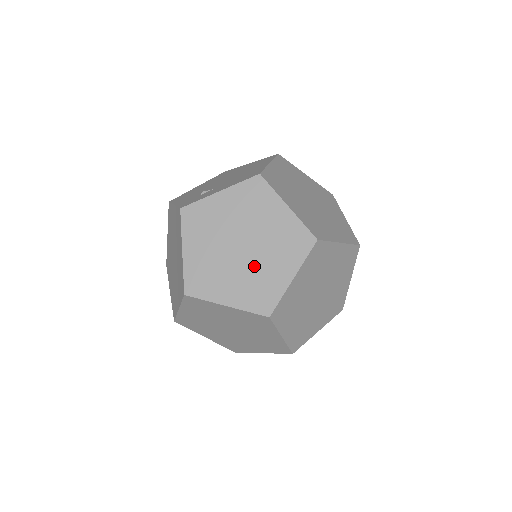
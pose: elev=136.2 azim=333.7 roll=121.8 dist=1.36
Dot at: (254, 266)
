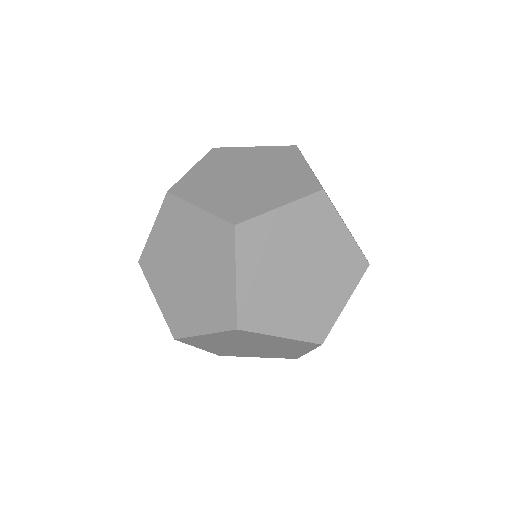
Dot at: (271, 178)
